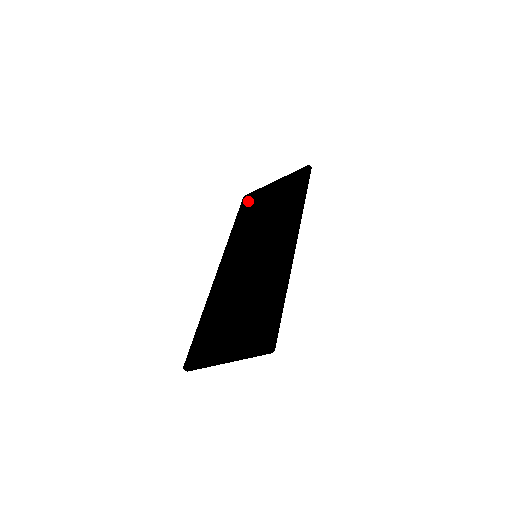
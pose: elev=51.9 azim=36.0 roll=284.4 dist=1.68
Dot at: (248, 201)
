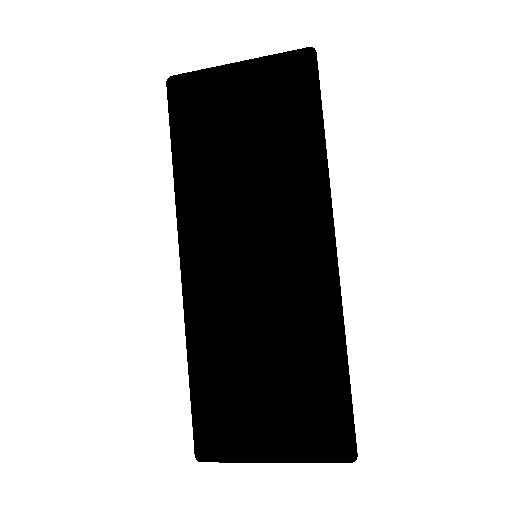
Dot at: (182, 95)
